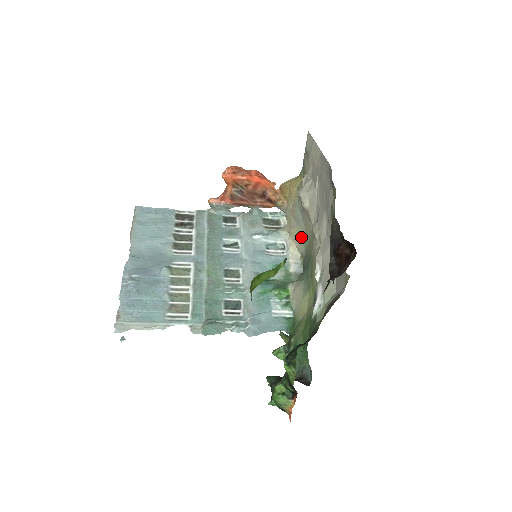
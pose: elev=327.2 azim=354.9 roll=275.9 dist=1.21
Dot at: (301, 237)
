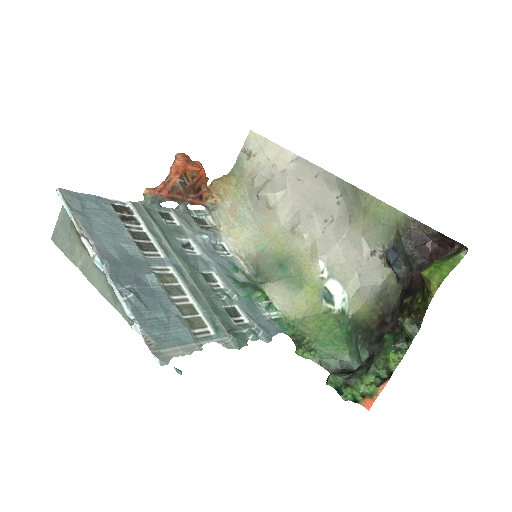
Dot at: (249, 237)
